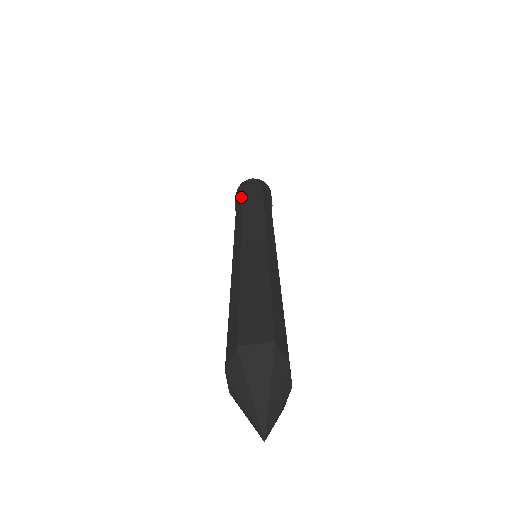
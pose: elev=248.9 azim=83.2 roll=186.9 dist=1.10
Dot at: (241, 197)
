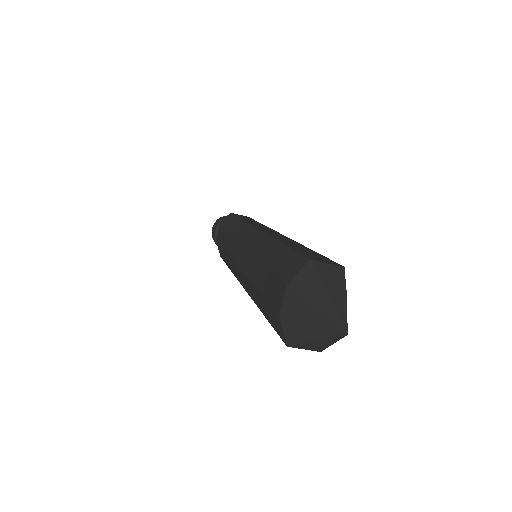
Dot at: (233, 217)
